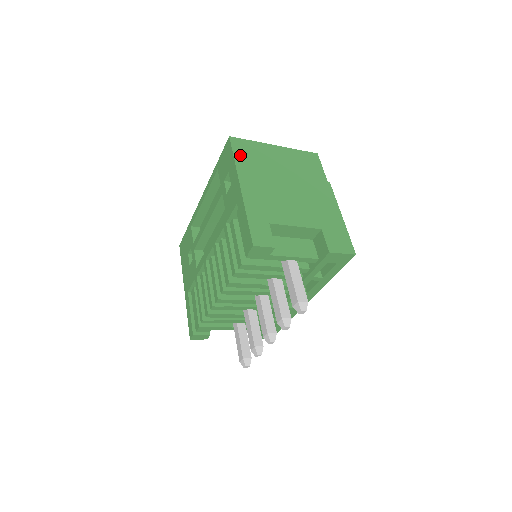
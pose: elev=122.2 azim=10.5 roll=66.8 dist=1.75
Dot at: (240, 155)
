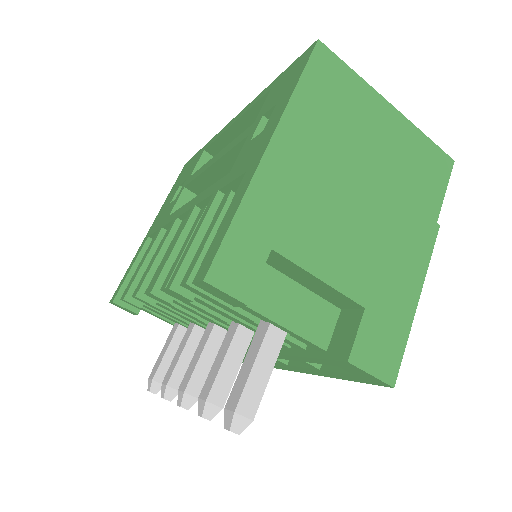
Dot at: (313, 86)
